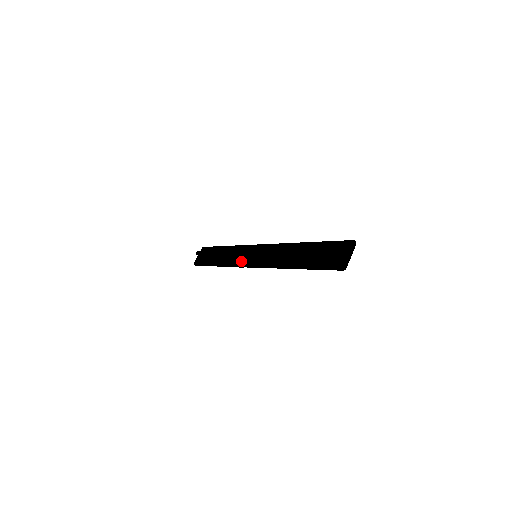
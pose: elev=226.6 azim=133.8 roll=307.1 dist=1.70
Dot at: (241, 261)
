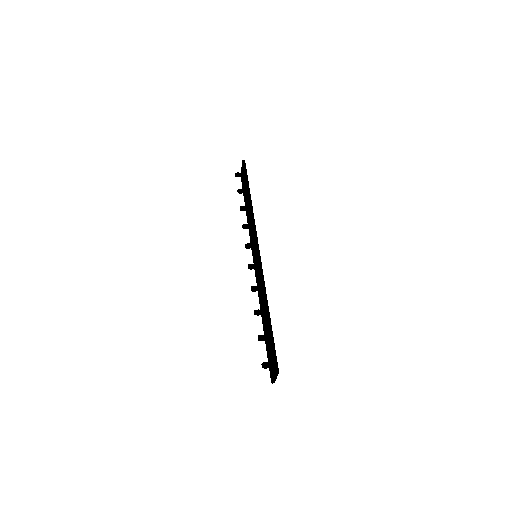
Dot at: (252, 242)
